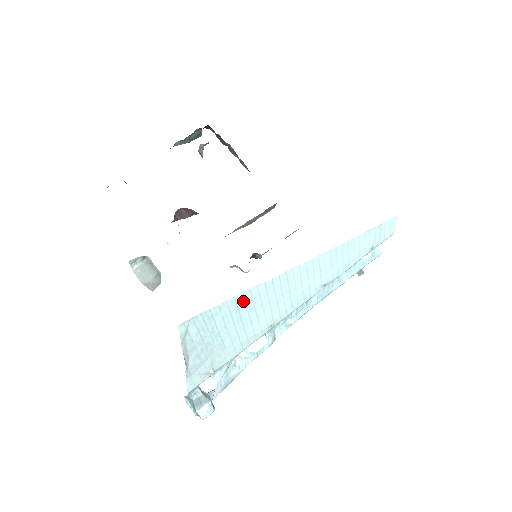
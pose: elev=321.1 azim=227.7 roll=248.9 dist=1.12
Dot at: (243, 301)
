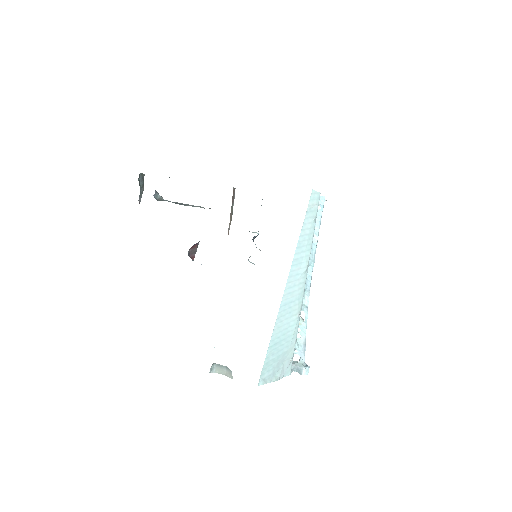
Dot at: (274, 340)
